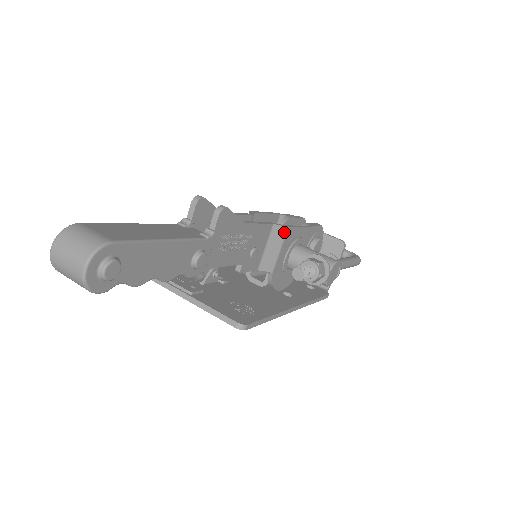
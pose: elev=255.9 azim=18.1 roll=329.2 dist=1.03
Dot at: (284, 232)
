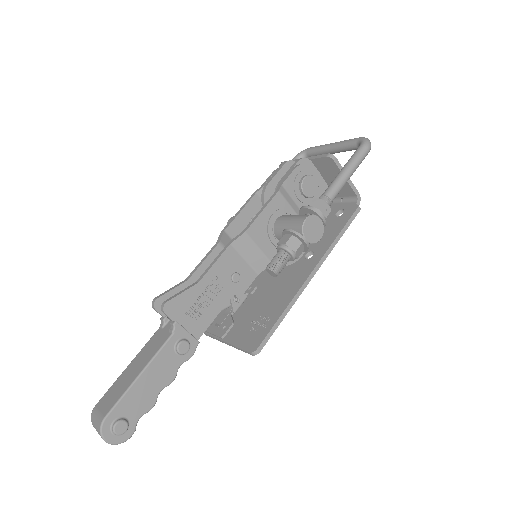
Dot at: (246, 238)
